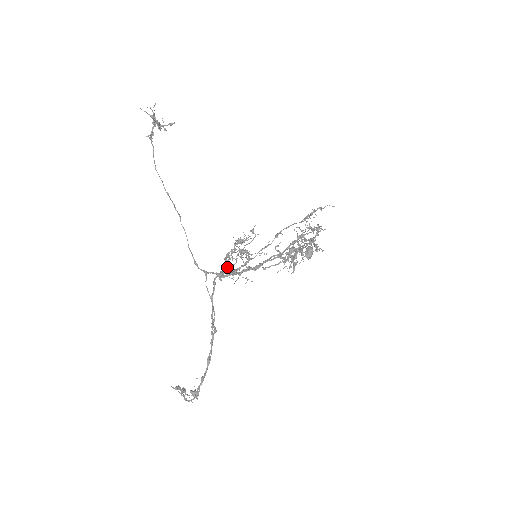
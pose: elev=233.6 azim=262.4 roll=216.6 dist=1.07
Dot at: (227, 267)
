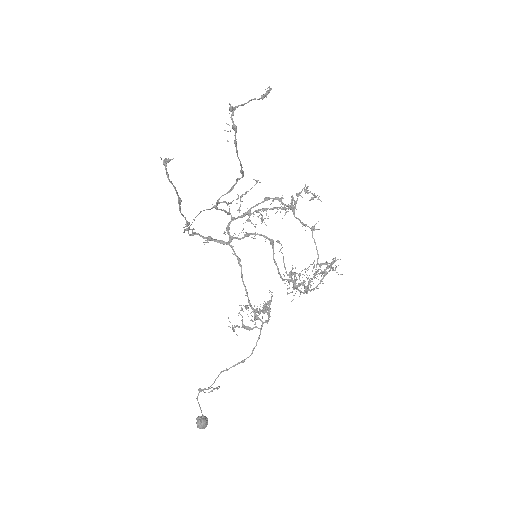
Dot at: (254, 214)
